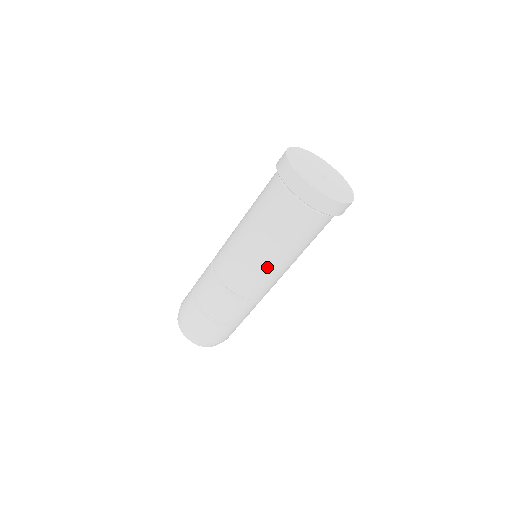
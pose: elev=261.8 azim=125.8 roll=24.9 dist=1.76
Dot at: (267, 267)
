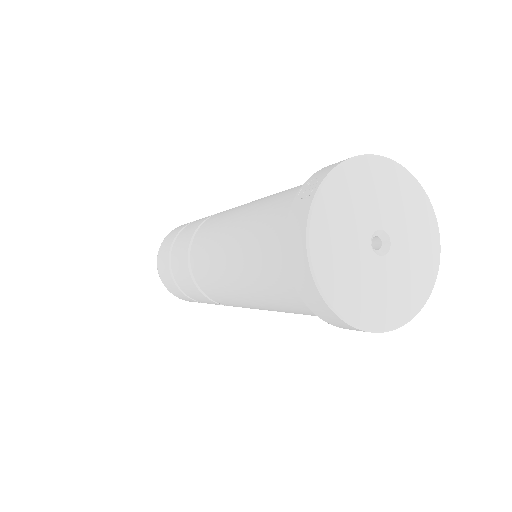
Dot at: (257, 308)
